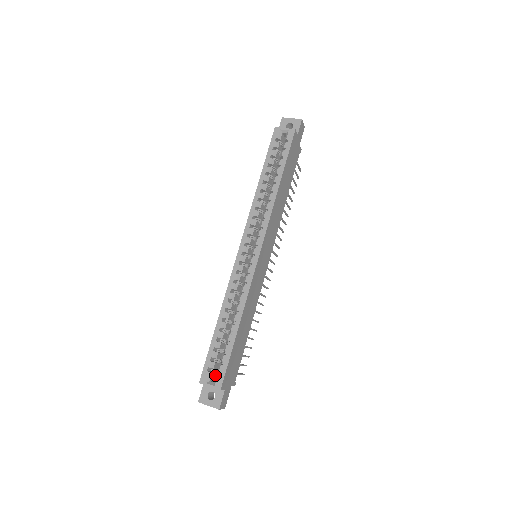
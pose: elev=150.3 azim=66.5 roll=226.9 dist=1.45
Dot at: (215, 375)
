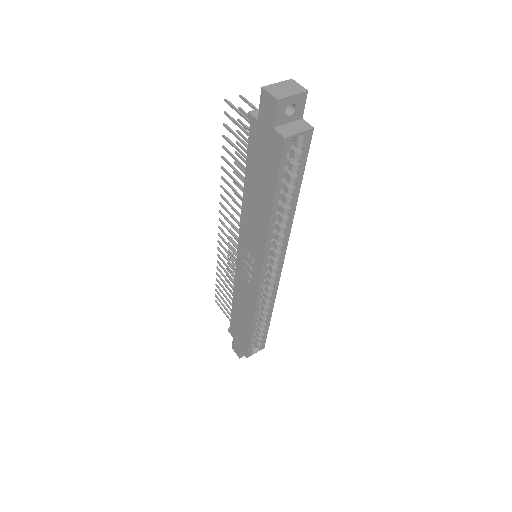
Dot at: occluded
